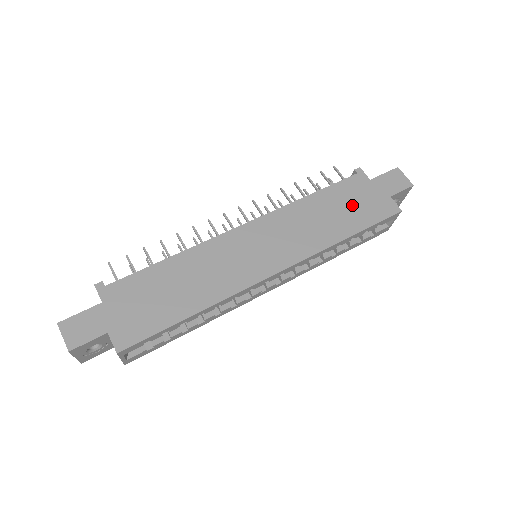
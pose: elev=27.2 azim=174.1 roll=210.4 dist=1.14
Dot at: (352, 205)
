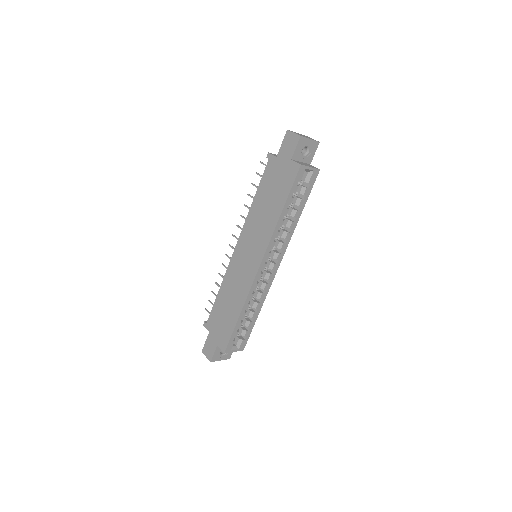
Dot at: (275, 187)
